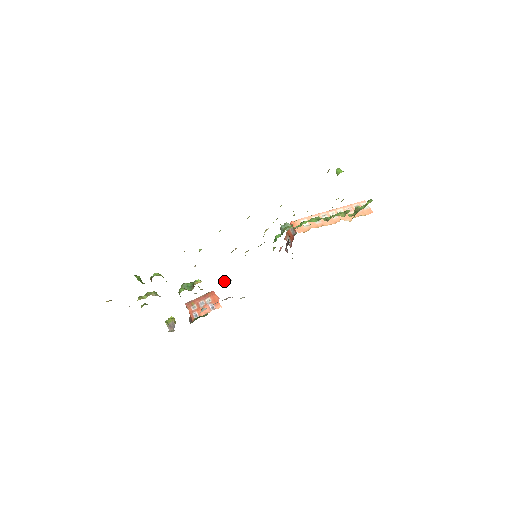
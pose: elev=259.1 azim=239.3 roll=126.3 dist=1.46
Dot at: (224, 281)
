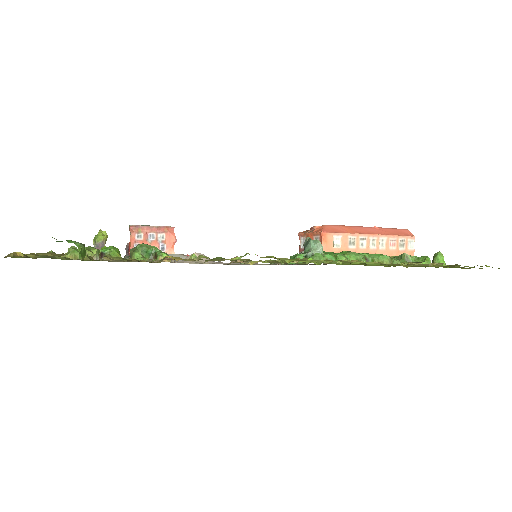
Dot at: (197, 255)
